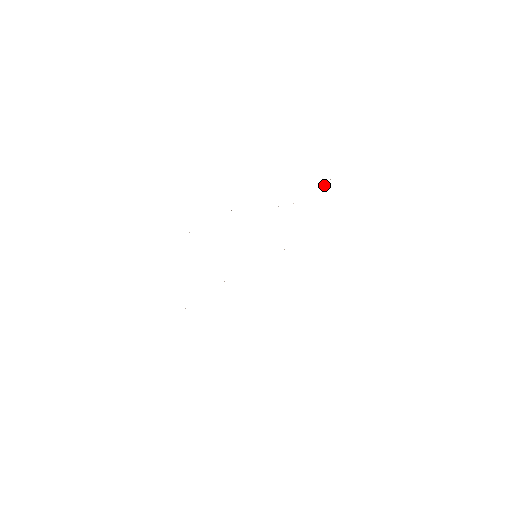
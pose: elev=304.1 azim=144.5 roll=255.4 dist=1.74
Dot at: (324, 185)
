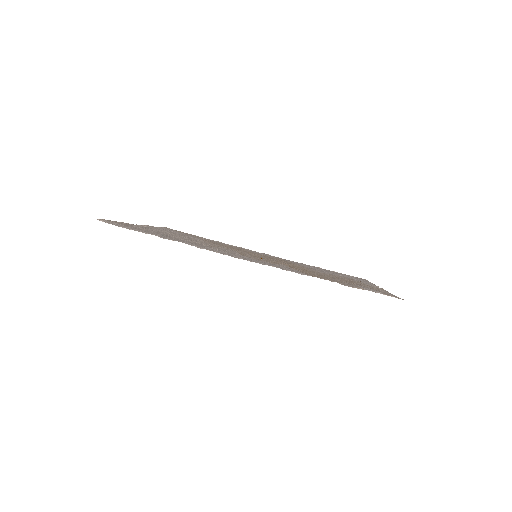
Dot at: occluded
